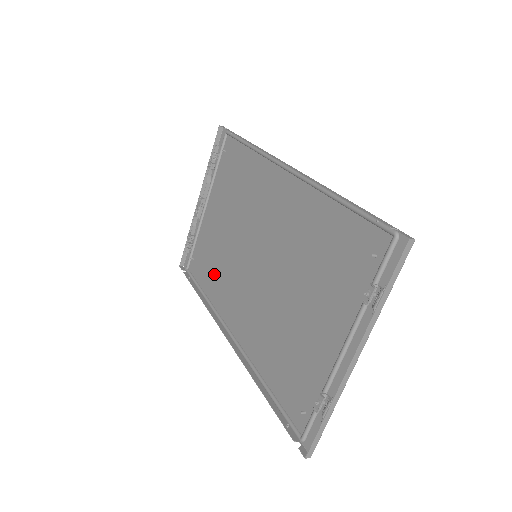
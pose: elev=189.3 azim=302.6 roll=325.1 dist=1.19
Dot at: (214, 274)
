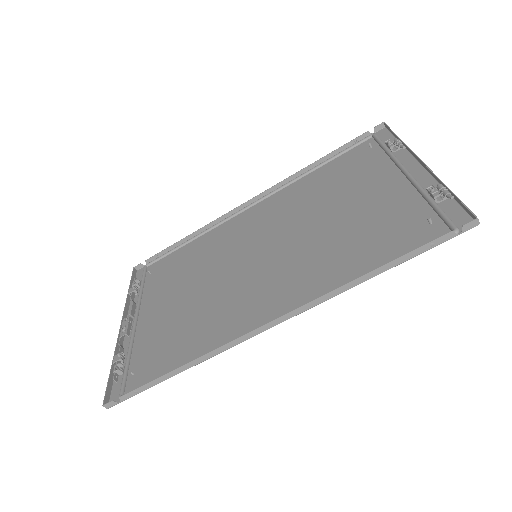
Dot at: (193, 333)
